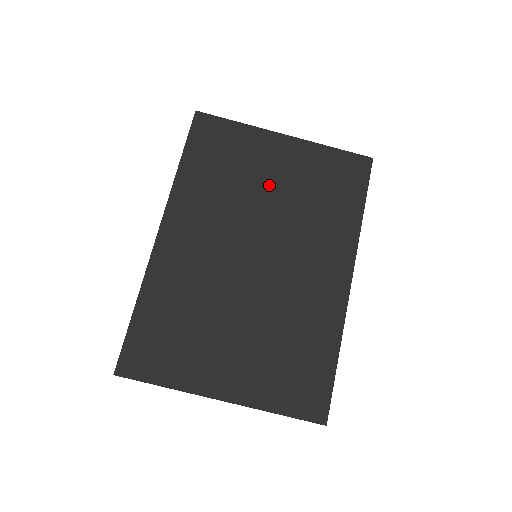
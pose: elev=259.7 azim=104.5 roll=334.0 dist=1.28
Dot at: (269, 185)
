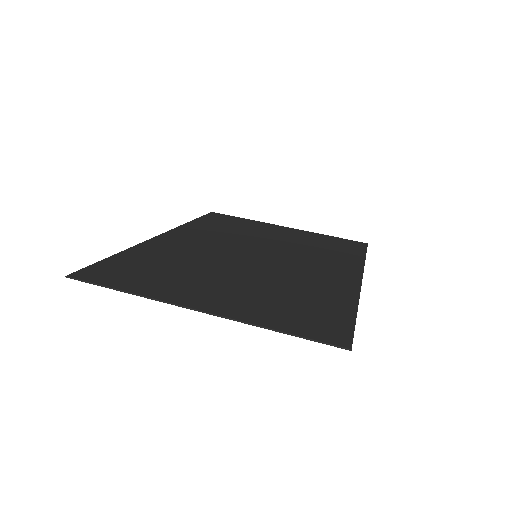
Dot at: (271, 237)
